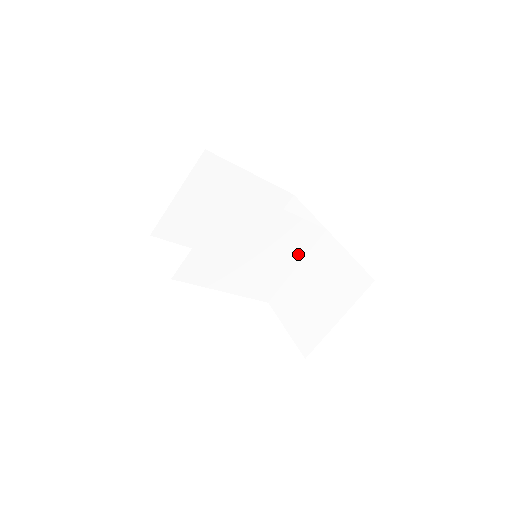
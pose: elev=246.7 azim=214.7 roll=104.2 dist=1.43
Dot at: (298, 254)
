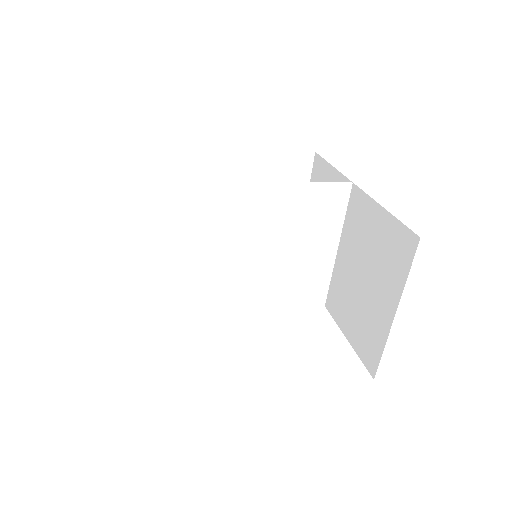
Dot at: (328, 231)
